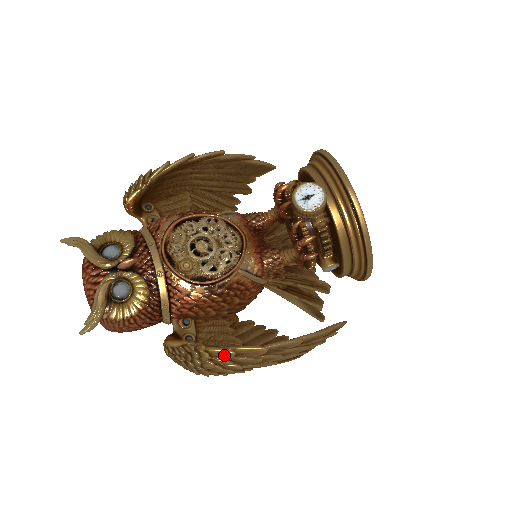
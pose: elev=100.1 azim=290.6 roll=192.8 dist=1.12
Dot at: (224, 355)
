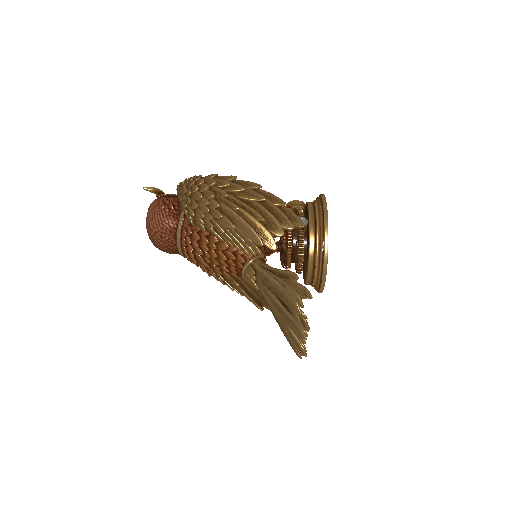
Dot at: (210, 176)
